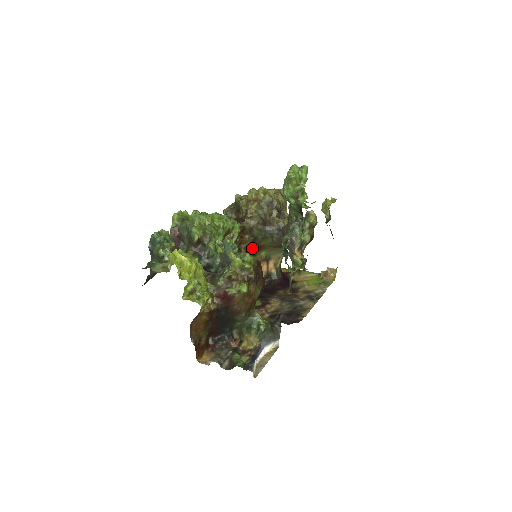
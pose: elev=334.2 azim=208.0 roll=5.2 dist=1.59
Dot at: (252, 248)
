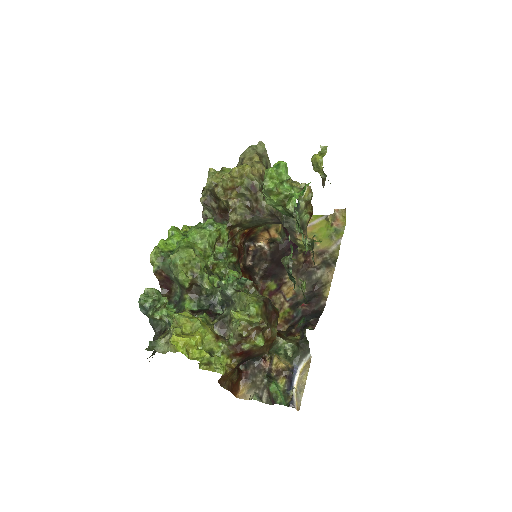
Dot at: (247, 231)
